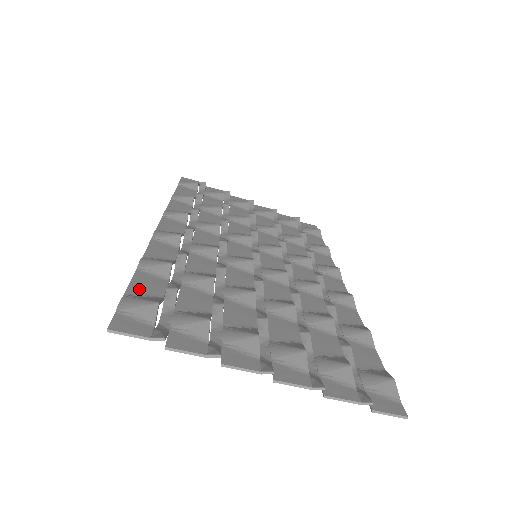
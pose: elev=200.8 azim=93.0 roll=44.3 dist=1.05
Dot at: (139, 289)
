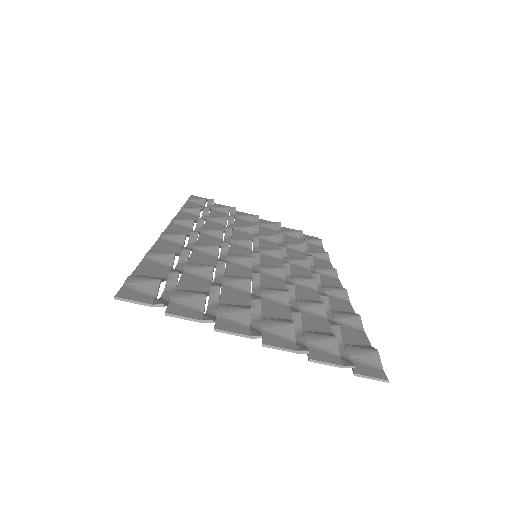
Dot at: (145, 271)
